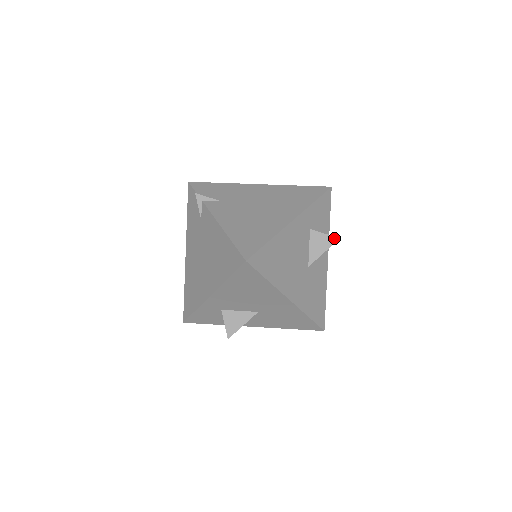
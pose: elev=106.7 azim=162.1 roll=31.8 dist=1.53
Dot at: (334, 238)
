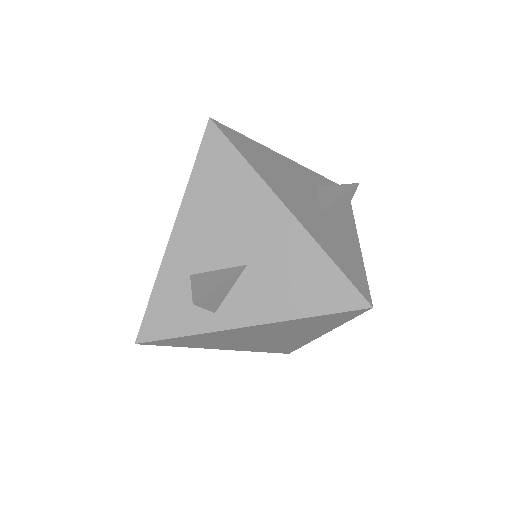
Dot at: (351, 184)
